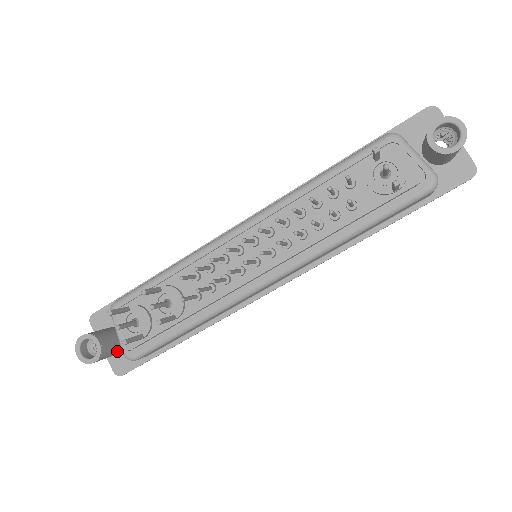
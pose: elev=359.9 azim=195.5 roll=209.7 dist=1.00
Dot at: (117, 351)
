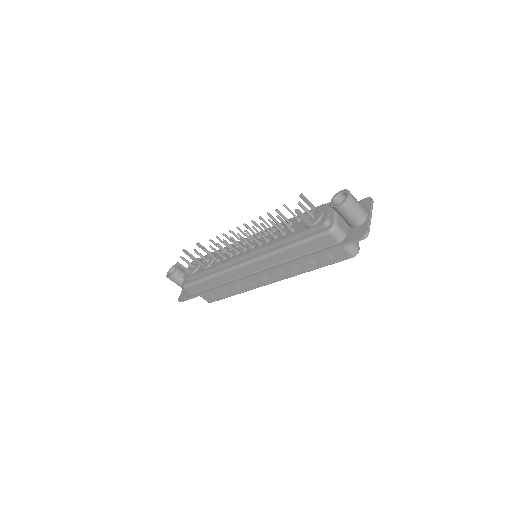
Dot at: occluded
